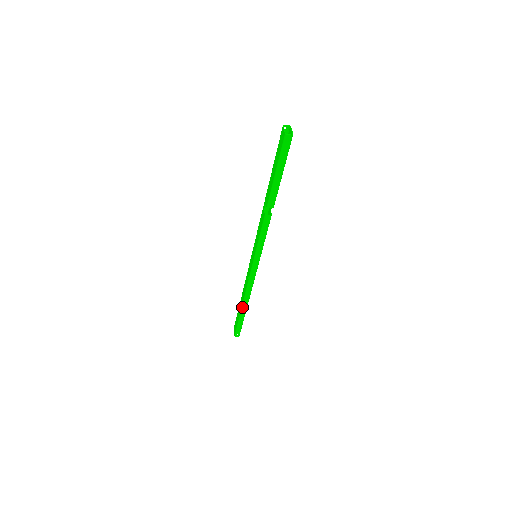
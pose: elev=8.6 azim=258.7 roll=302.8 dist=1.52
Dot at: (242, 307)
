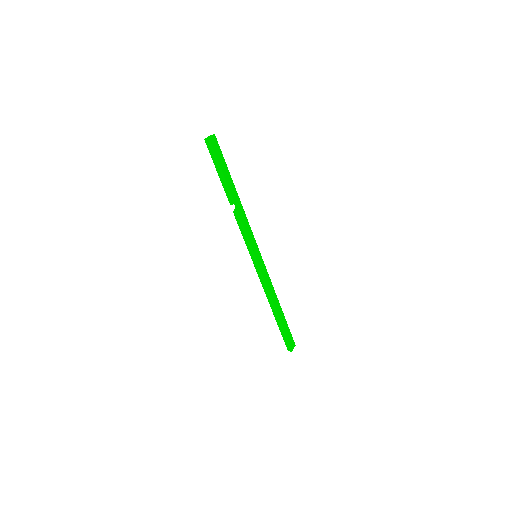
Dot at: (273, 313)
